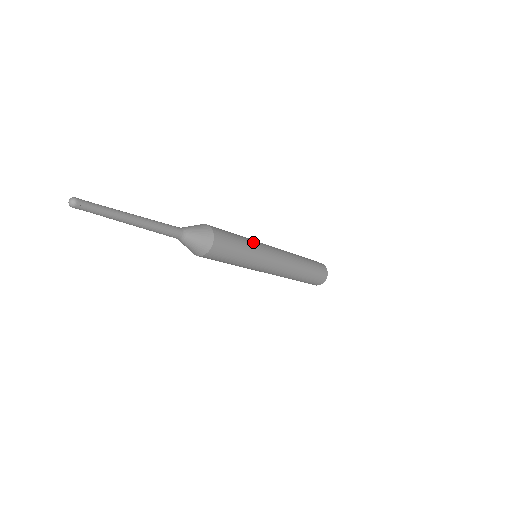
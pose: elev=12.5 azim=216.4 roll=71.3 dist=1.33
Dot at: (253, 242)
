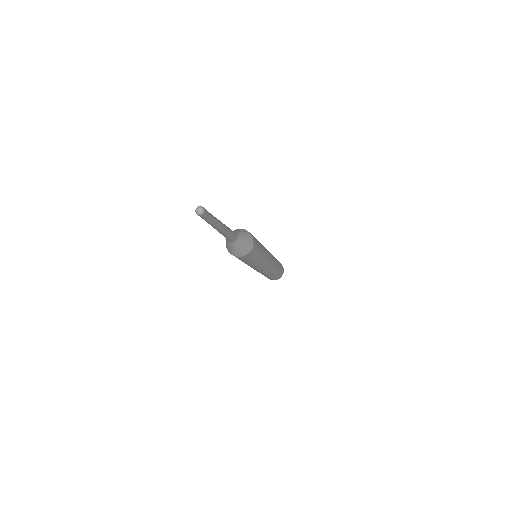
Dot at: (261, 244)
